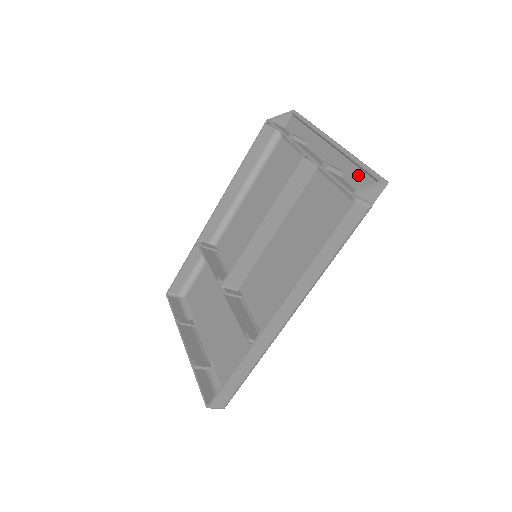
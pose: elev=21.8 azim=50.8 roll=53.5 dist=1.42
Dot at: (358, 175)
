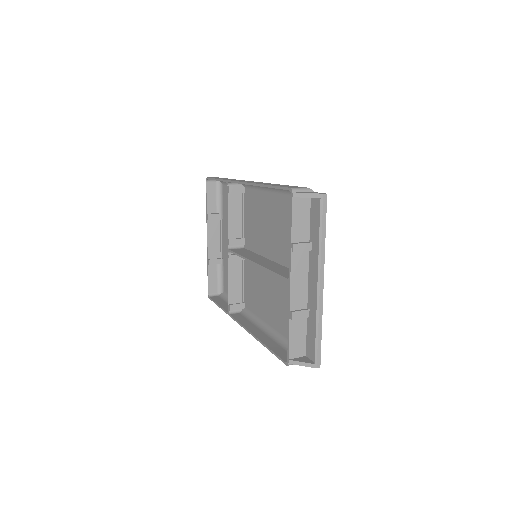
Dot at: (312, 335)
